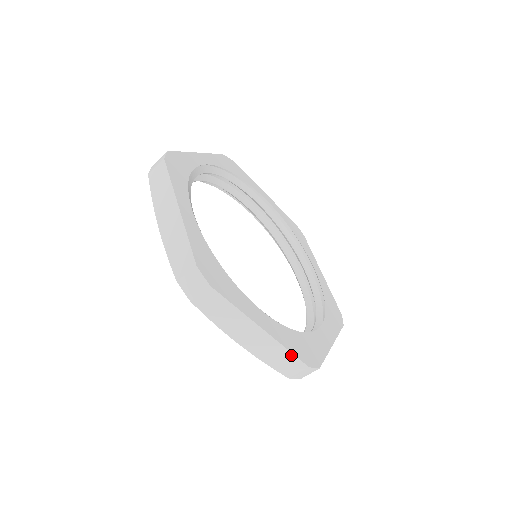
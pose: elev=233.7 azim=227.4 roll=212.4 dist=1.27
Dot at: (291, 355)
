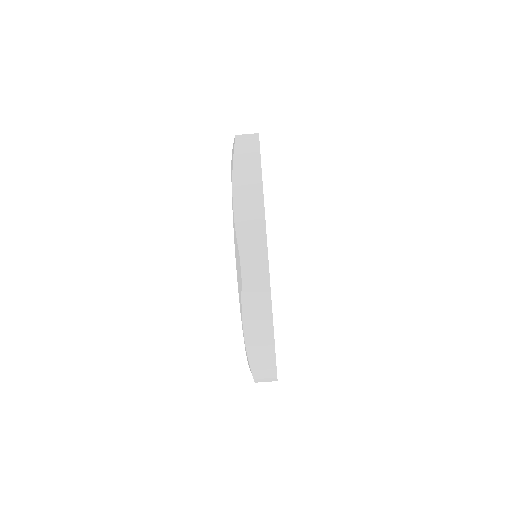
Dot at: (264, 233)
